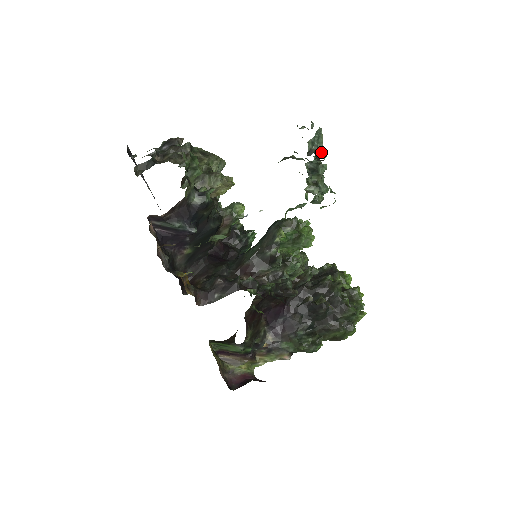
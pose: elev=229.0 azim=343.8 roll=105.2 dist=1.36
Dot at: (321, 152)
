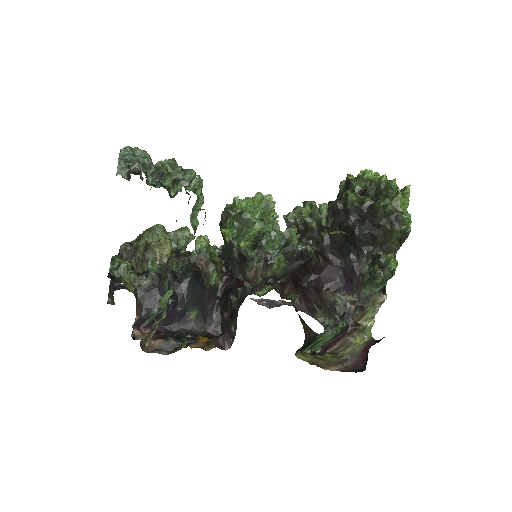
Dot at: (137, 165)
